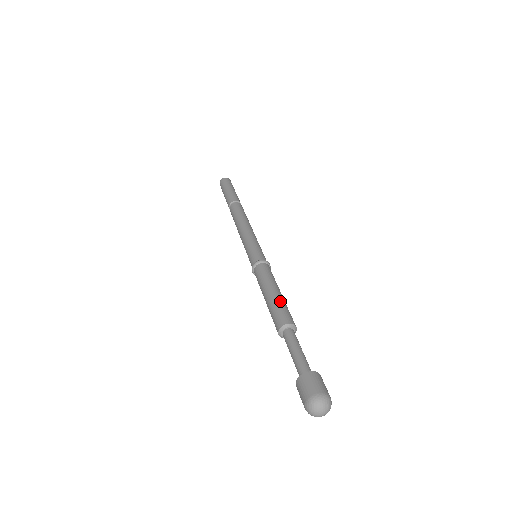
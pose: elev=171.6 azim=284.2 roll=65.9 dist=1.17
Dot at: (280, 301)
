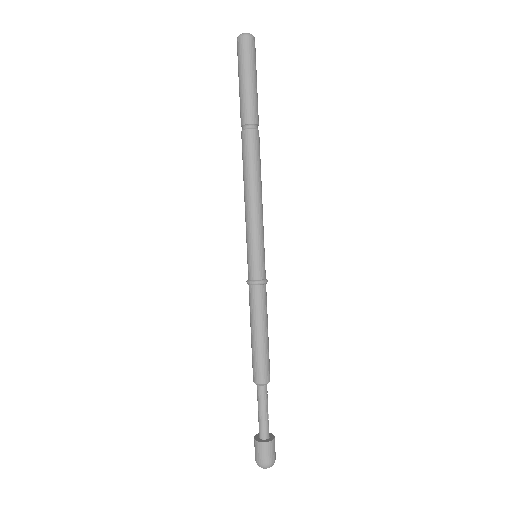
Dot at: (262, 352)
